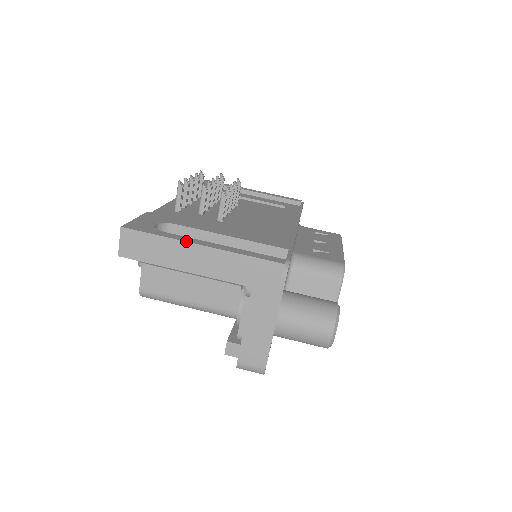
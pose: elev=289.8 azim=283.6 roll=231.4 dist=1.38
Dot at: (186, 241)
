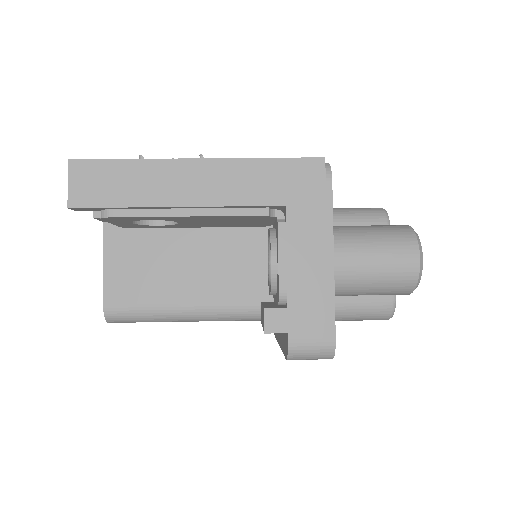
Dot at: occluded
